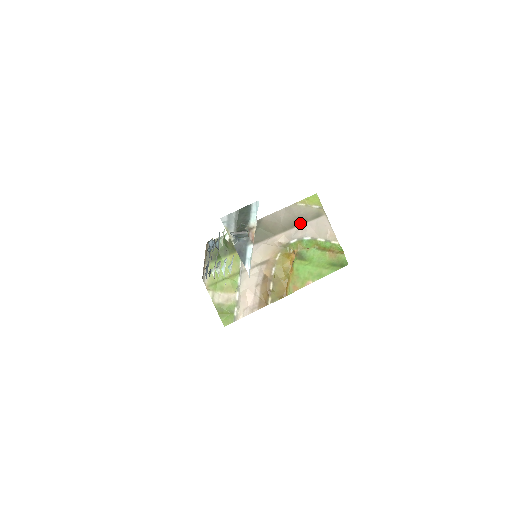
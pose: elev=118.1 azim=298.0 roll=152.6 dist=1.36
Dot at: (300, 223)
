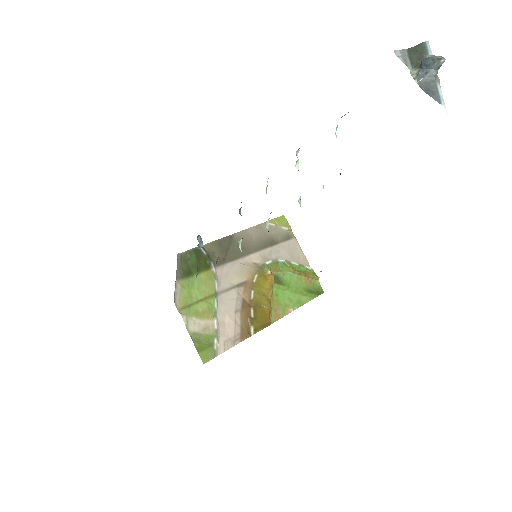
Dot at: (272, 244)
